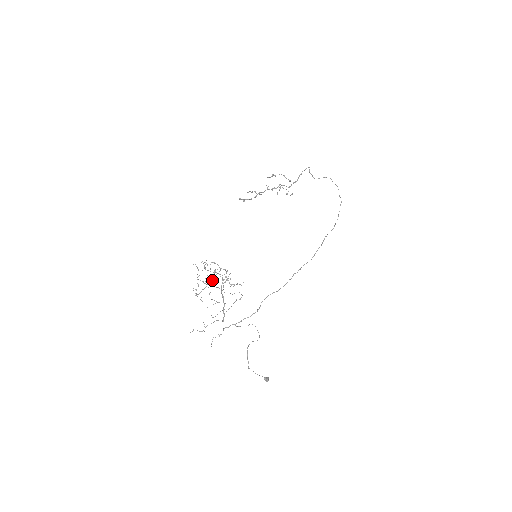
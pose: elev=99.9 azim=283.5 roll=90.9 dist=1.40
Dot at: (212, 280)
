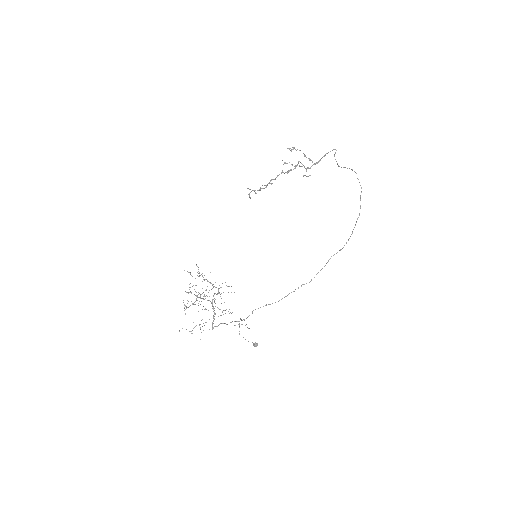
Dot at: (203, 296)
